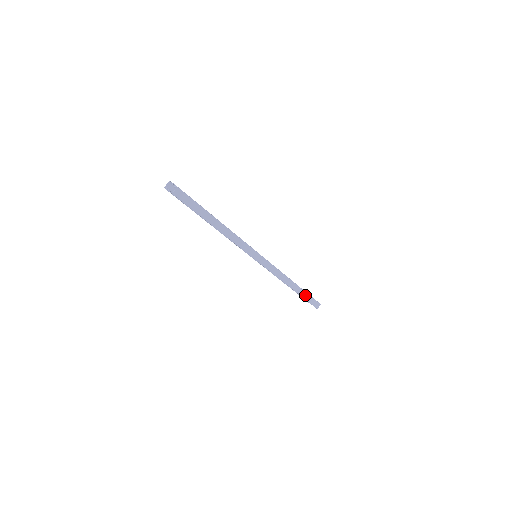
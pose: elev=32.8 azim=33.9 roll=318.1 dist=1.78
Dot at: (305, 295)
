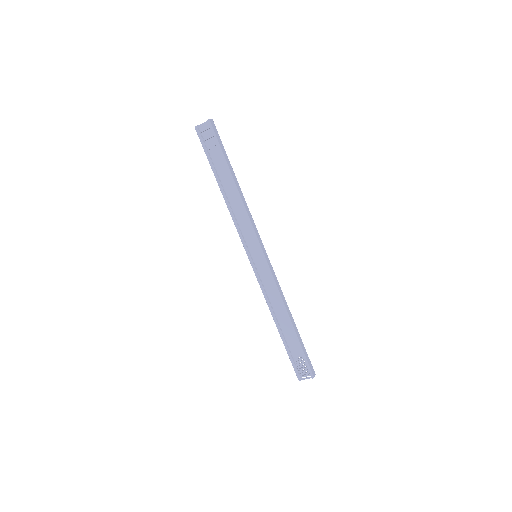
Dot at: (301, 343)
